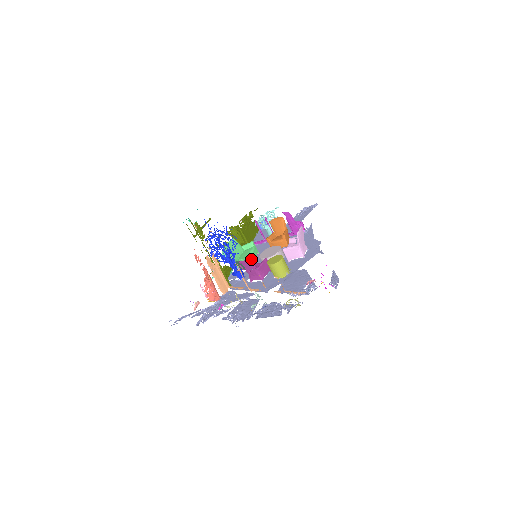
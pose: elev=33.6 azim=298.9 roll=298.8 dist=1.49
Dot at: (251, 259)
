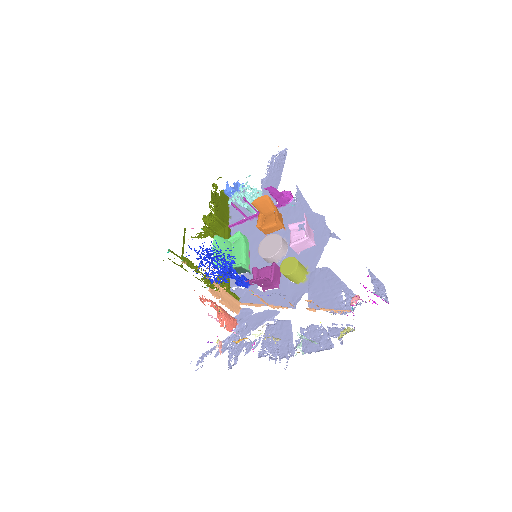
Dot at: (247, 256)
